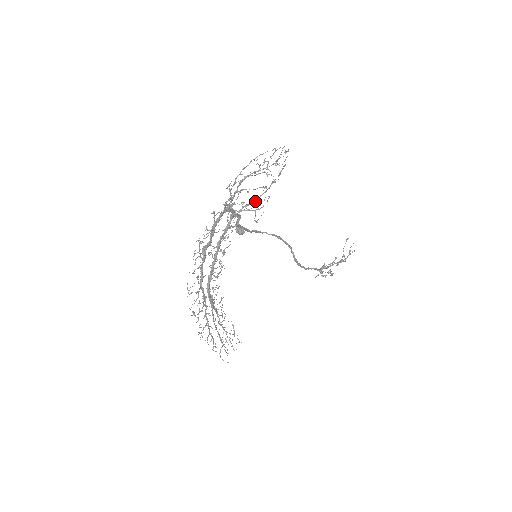
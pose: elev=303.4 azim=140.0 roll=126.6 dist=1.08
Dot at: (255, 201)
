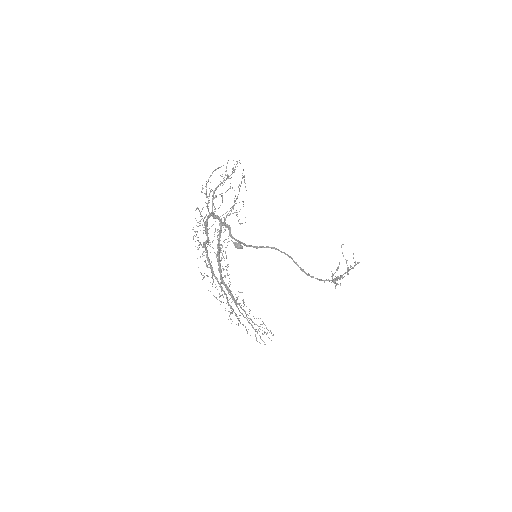
Dot at: occluded
